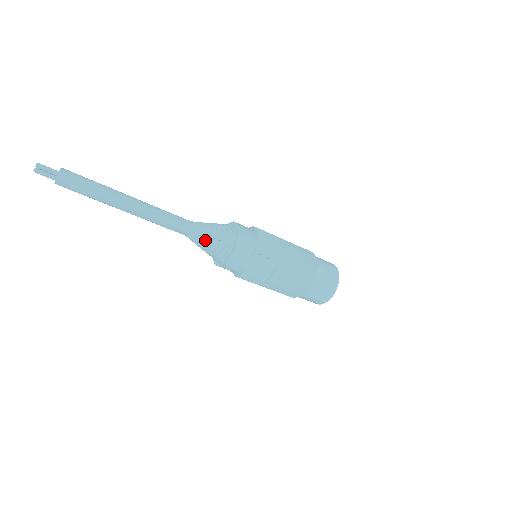
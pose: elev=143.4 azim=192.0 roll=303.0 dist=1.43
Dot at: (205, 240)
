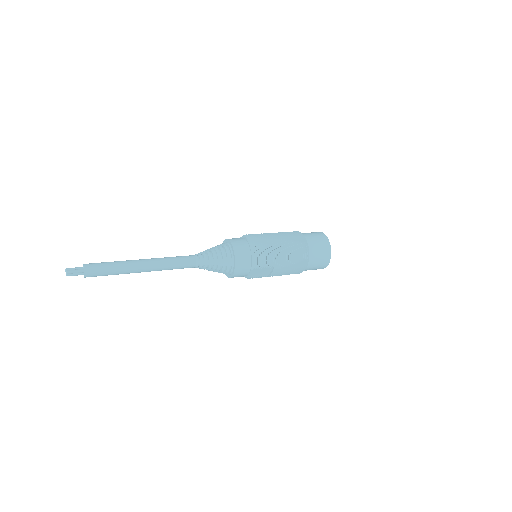
Dot at: (210, 268)
